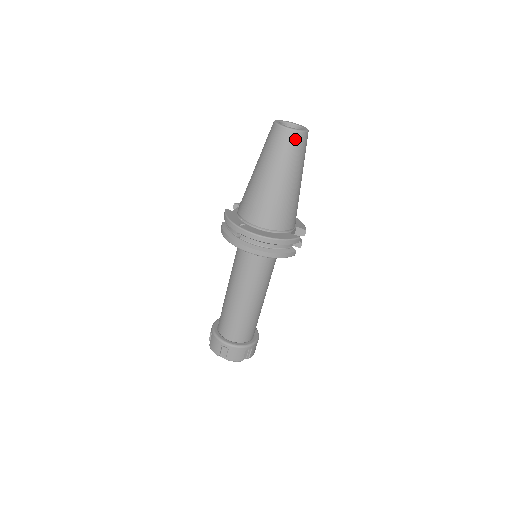
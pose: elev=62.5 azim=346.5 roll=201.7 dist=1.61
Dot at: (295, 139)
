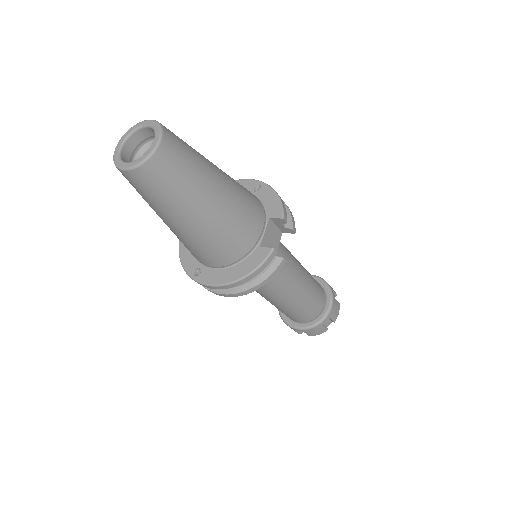
Dot at: (150, 174)
